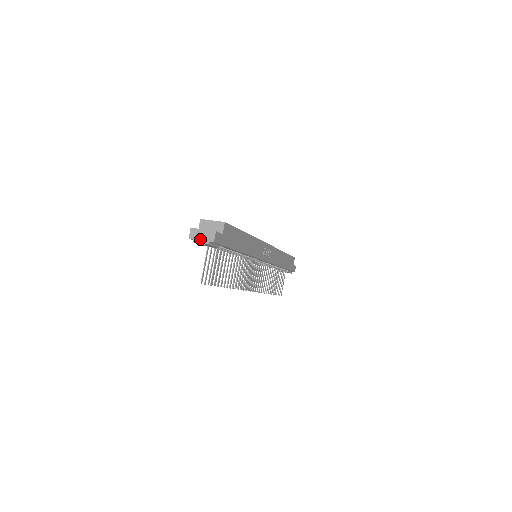
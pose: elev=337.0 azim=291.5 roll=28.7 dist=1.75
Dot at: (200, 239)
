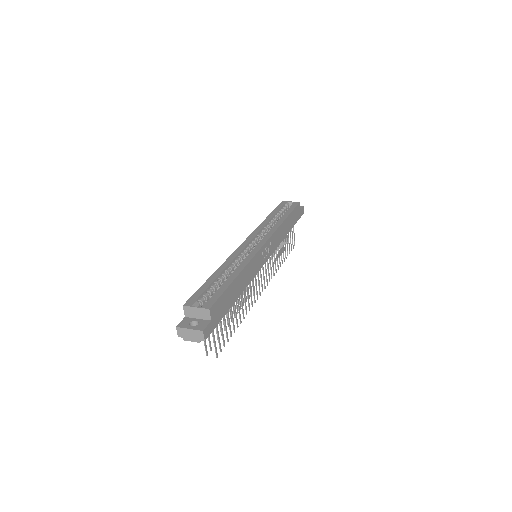
Dot at: (190, 338)
